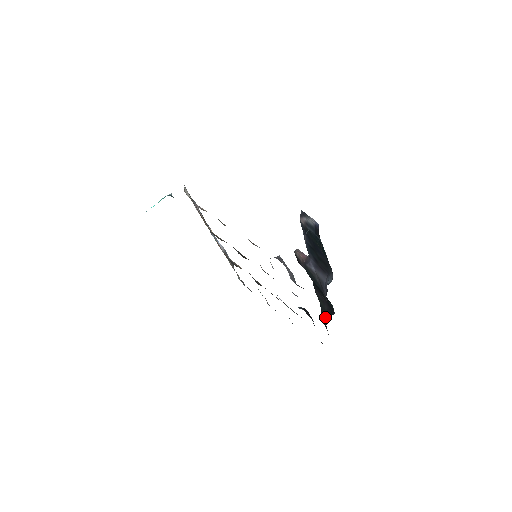
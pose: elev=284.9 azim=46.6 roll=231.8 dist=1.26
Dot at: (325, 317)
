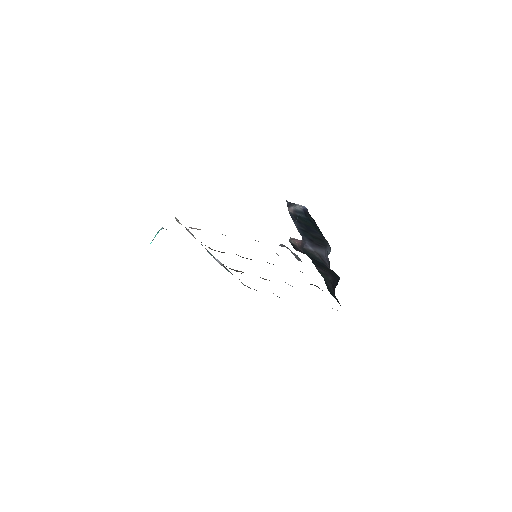
Dot at: (331, 287)
